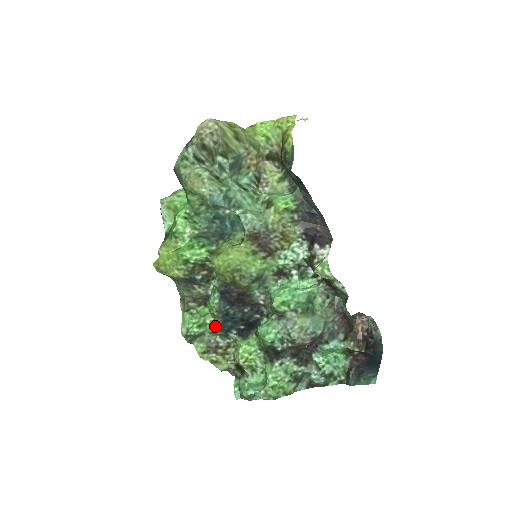
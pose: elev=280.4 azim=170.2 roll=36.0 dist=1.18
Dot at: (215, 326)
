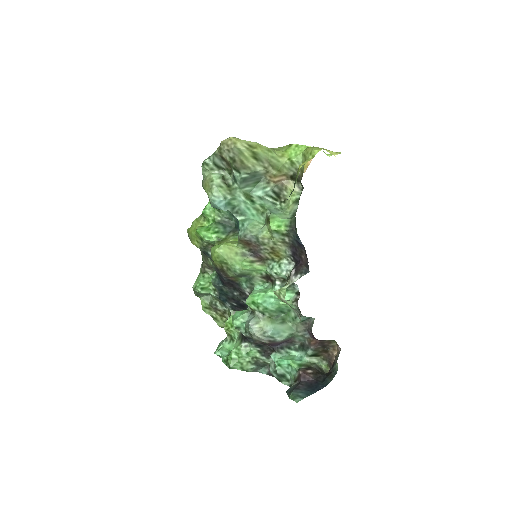
Dot at: (215, 294)
